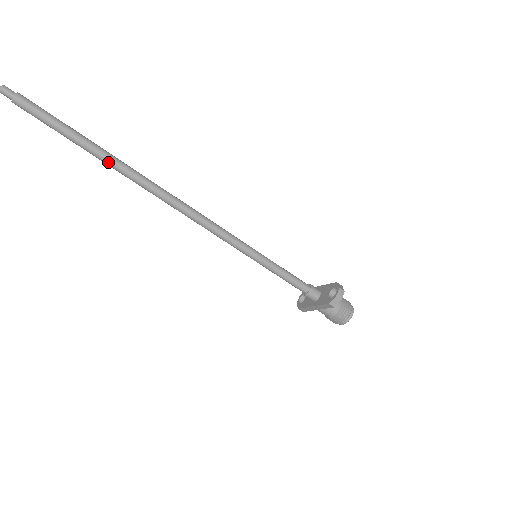
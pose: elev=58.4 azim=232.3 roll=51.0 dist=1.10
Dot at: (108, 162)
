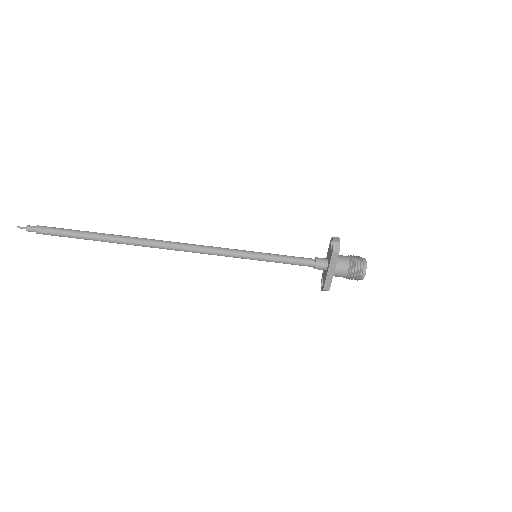
Dot at: (112, 239)
